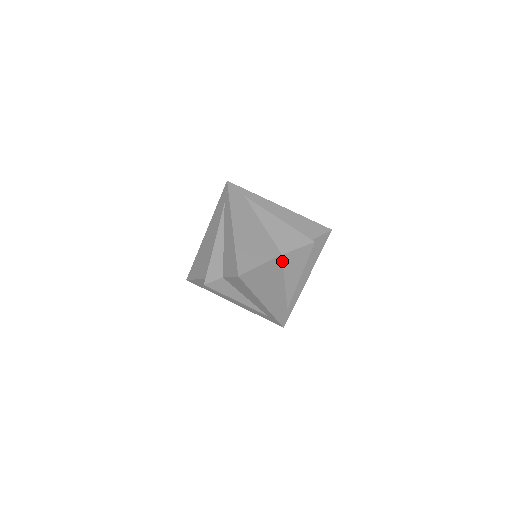
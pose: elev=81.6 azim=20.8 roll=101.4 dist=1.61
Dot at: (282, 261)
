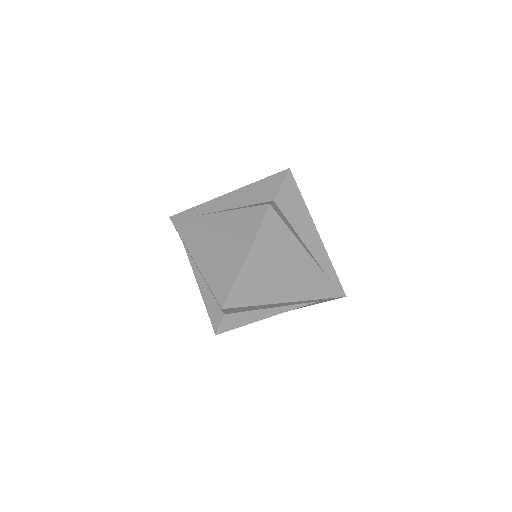
Dot at: occluded
